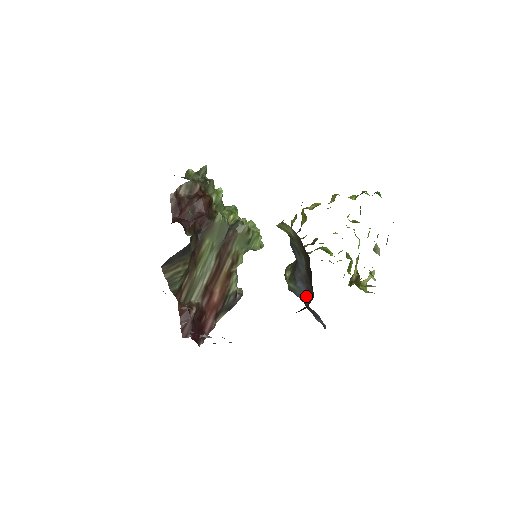
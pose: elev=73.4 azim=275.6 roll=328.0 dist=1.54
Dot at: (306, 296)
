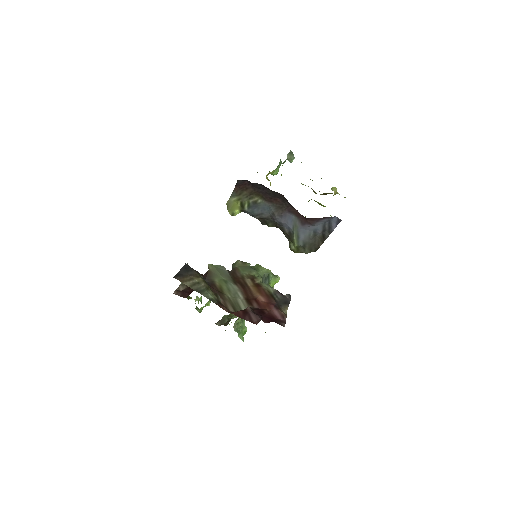
Dot at: (297, 219)
